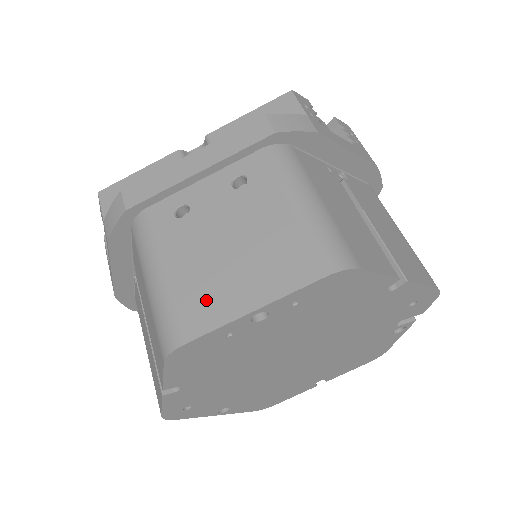
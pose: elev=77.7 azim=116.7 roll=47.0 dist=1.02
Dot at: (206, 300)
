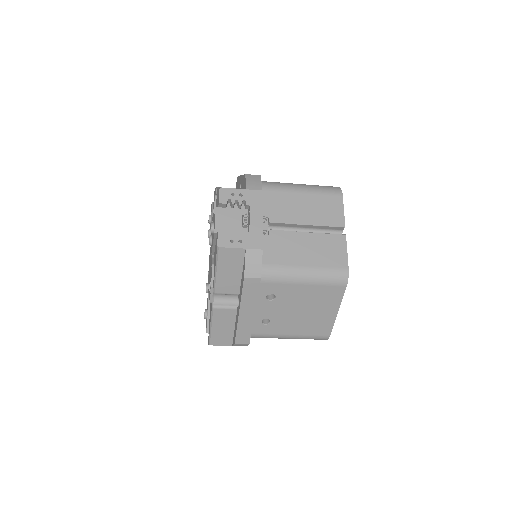
Dot at: (319, 325)
